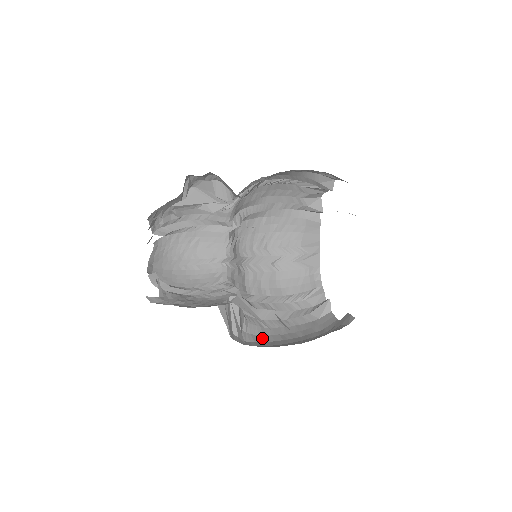
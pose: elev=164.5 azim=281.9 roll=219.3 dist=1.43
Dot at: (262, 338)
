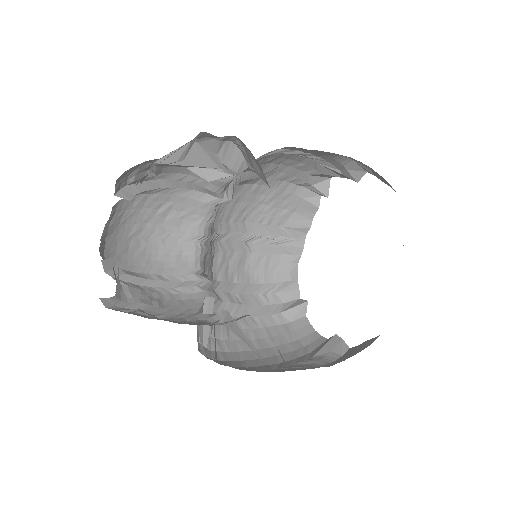
Dot at: (228, 345)
